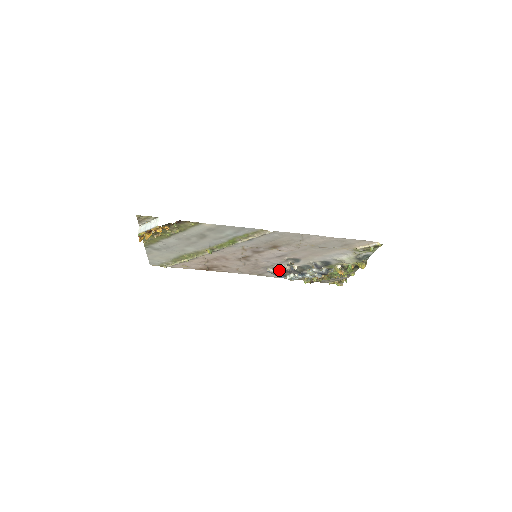
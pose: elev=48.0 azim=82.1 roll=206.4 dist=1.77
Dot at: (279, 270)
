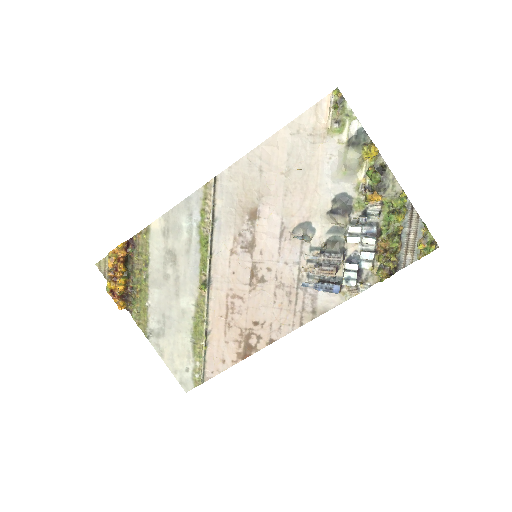
Dot at: (311, 269)
